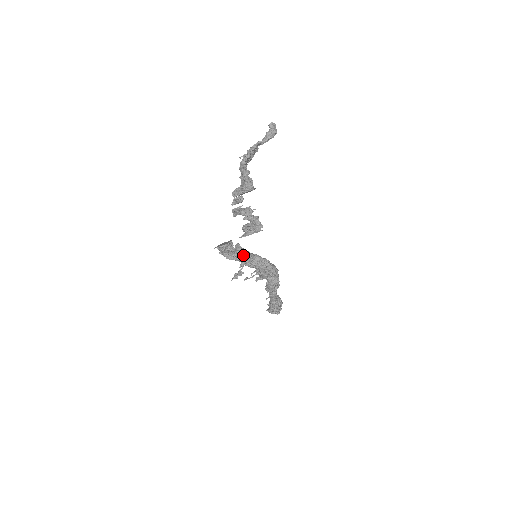
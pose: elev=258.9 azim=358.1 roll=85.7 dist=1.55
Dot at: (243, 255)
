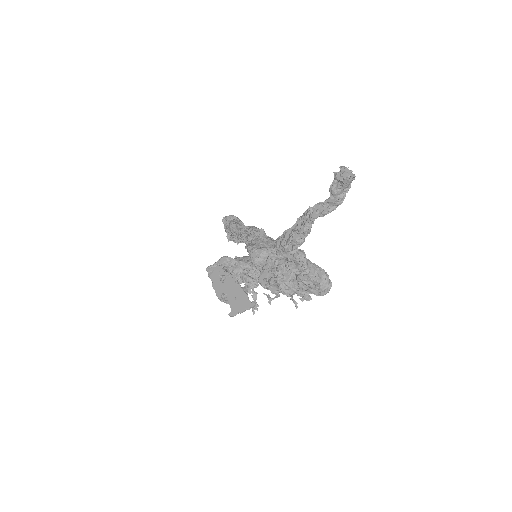
Dot at: (248, 274)
